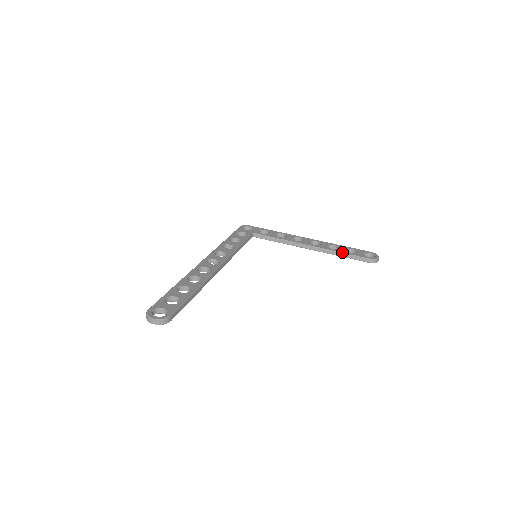
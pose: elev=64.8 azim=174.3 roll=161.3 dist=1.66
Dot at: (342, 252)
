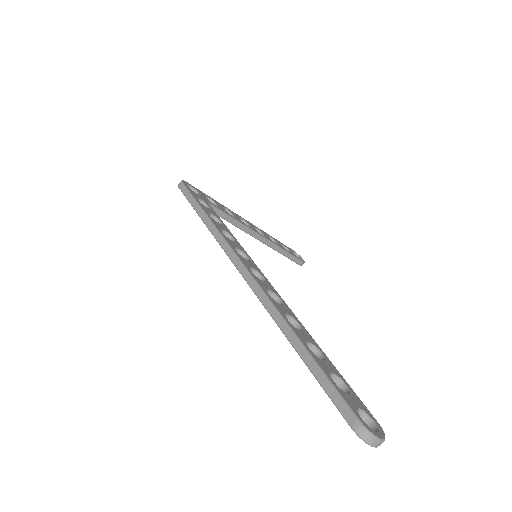
Dot at: (286, 250)
